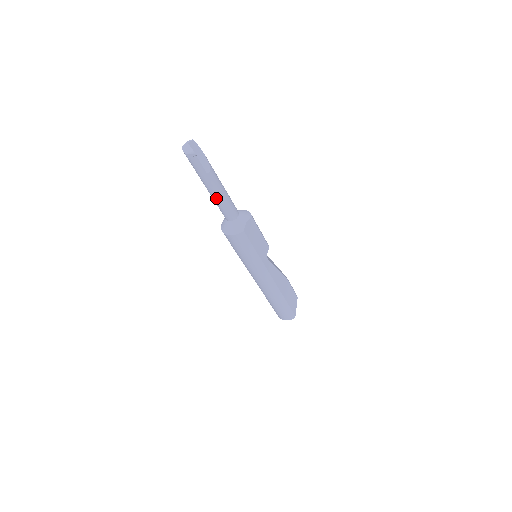
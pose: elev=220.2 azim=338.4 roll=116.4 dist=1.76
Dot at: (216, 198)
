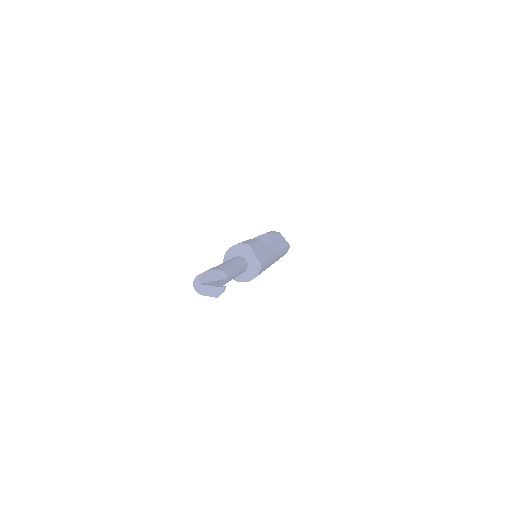
Dot at: occluded
